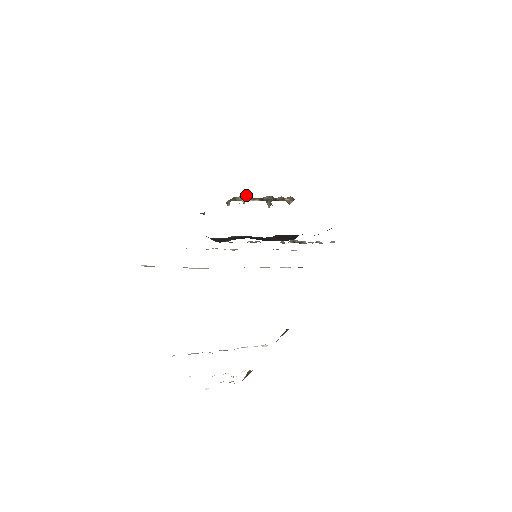
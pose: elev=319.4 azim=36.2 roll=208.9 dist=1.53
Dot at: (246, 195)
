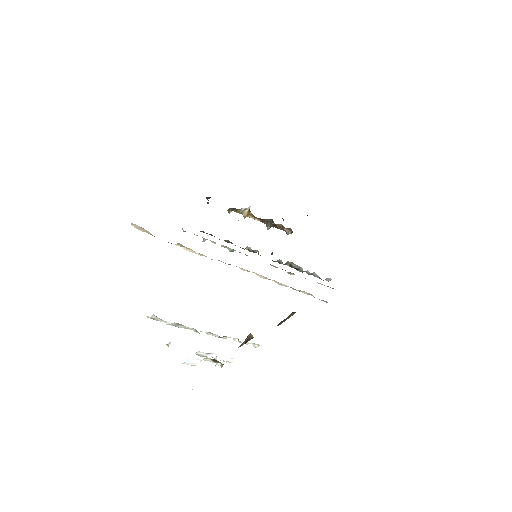
Dot at: (248, 210)
